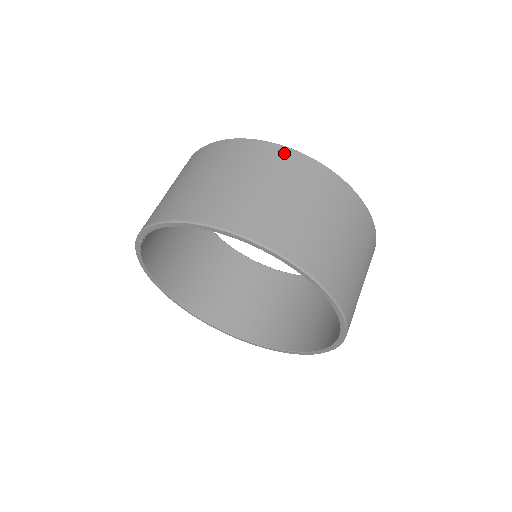
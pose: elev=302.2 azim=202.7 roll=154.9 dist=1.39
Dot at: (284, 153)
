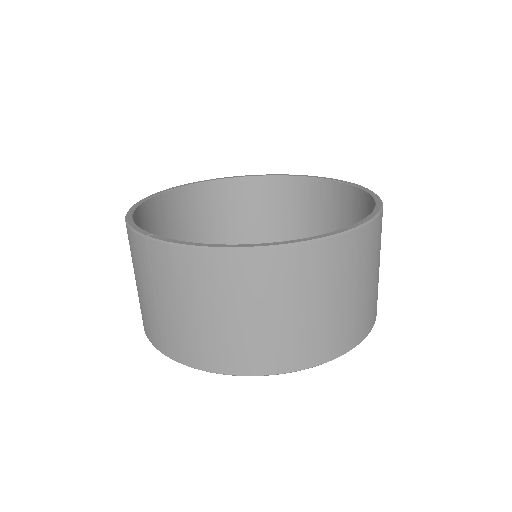
Dot at: (321, 251)
